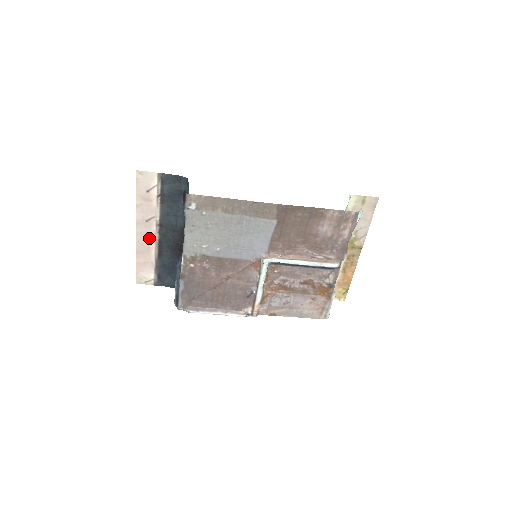
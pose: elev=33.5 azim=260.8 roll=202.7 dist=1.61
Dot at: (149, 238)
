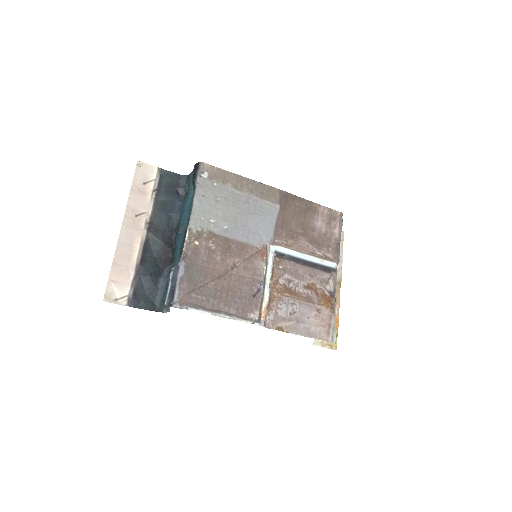
Dot at: (134, 237)
